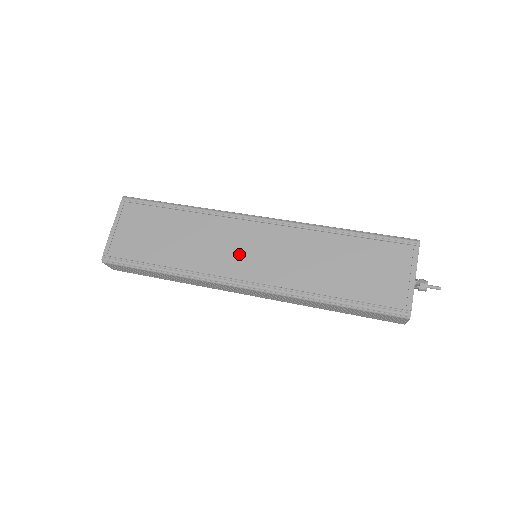
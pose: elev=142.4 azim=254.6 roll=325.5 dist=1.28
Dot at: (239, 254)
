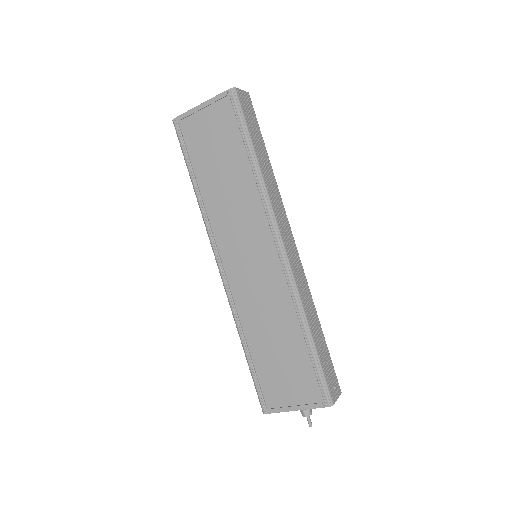
Dot at: (240, 246)
